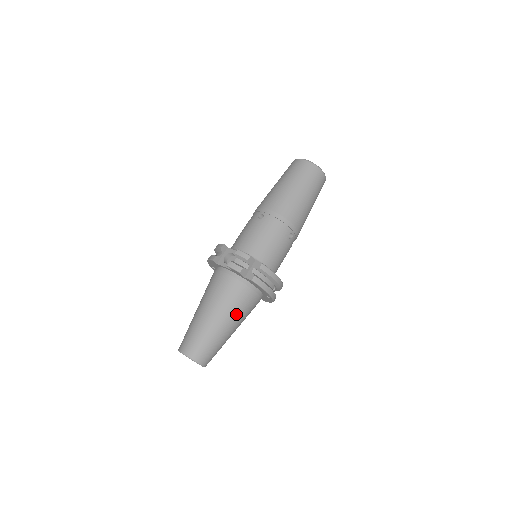
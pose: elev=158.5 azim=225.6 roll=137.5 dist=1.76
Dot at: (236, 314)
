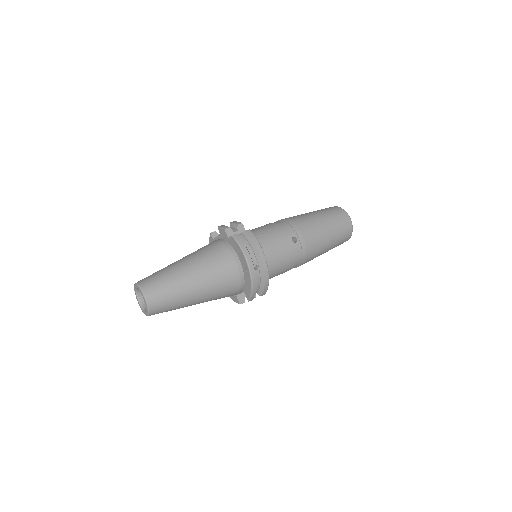
Dot at: (205, 267)
